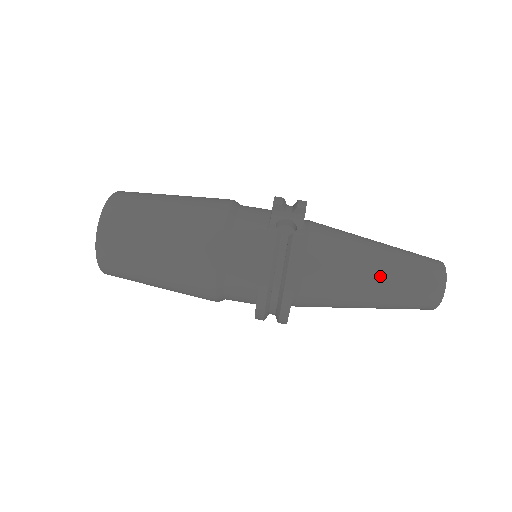
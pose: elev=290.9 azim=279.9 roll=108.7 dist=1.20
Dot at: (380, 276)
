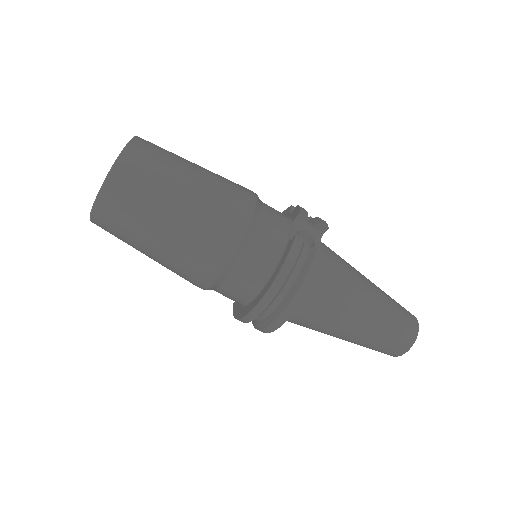
Dot at: (370, 313)
